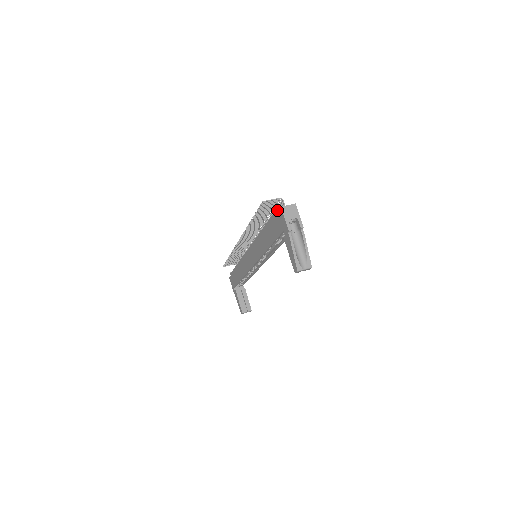
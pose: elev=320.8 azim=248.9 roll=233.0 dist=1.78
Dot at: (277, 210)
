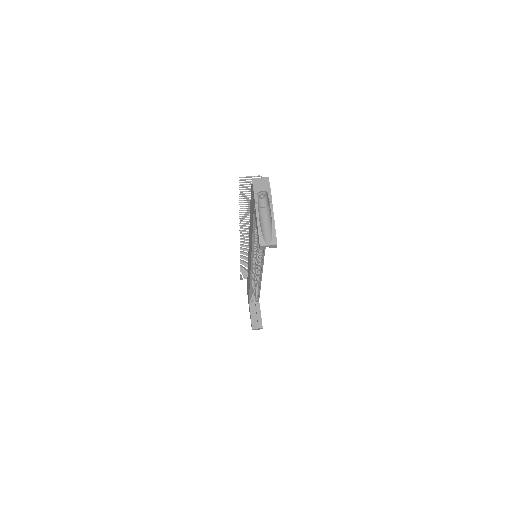
Dot at: occluded
